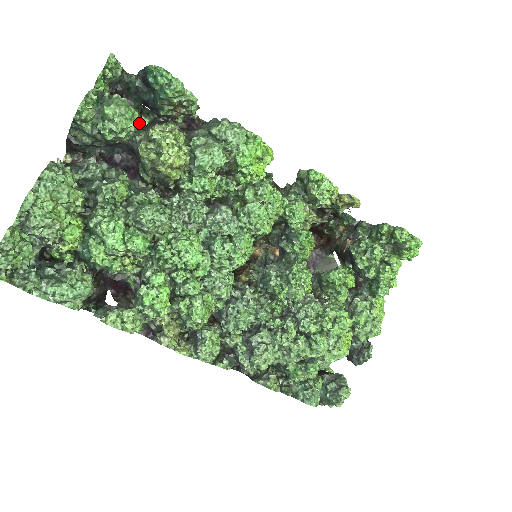
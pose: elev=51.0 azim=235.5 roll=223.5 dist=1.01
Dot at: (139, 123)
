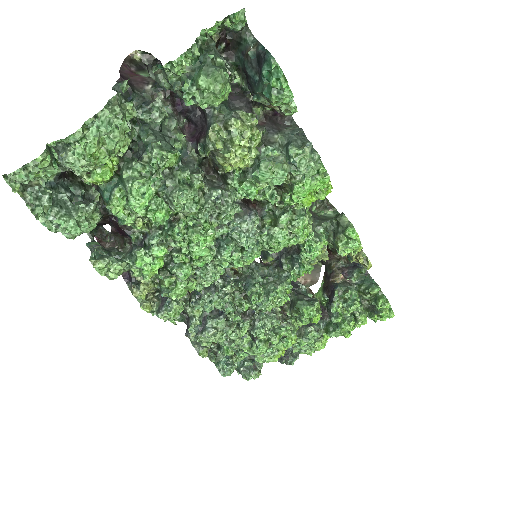
Dot at: (227, 98)
